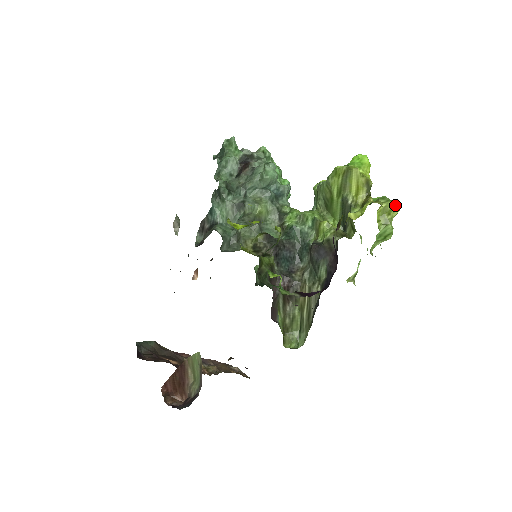
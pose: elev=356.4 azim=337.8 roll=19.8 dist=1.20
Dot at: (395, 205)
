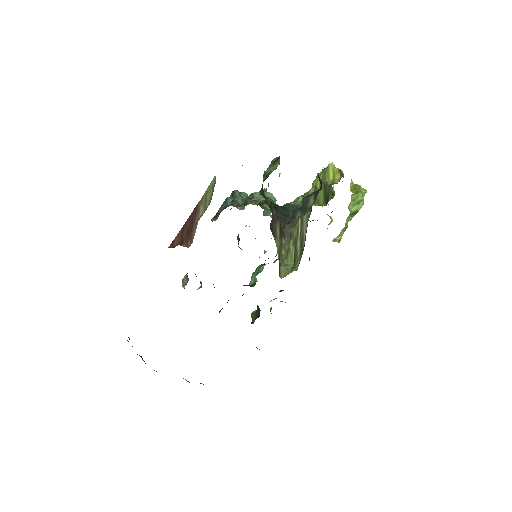
Dot at: (362, 188)
